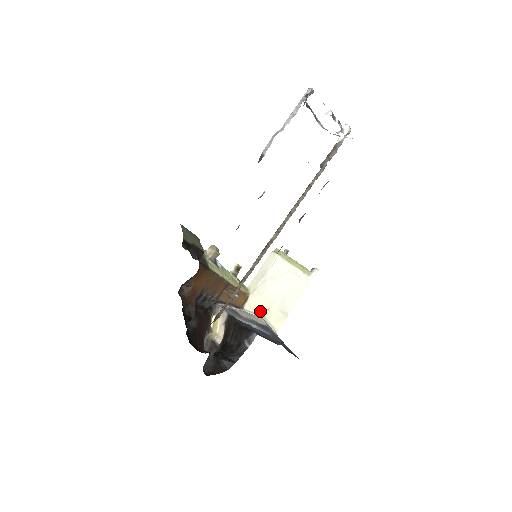
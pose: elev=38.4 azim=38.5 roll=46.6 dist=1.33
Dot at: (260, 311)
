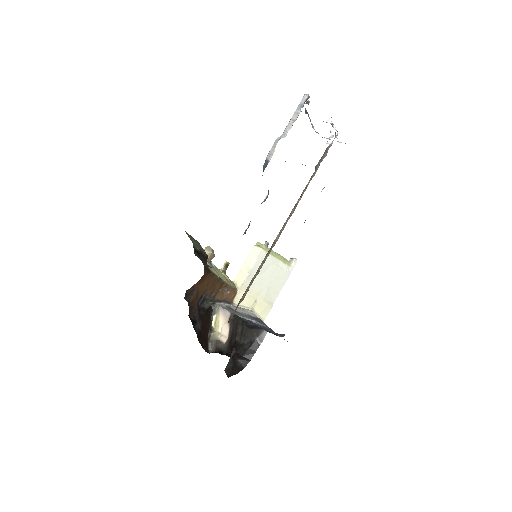
Dot at: (248, 304)
